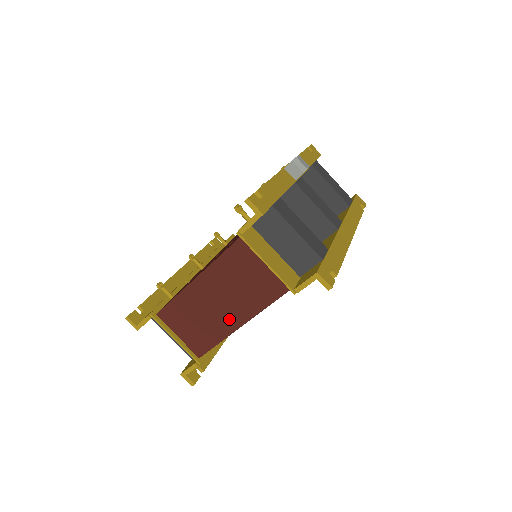
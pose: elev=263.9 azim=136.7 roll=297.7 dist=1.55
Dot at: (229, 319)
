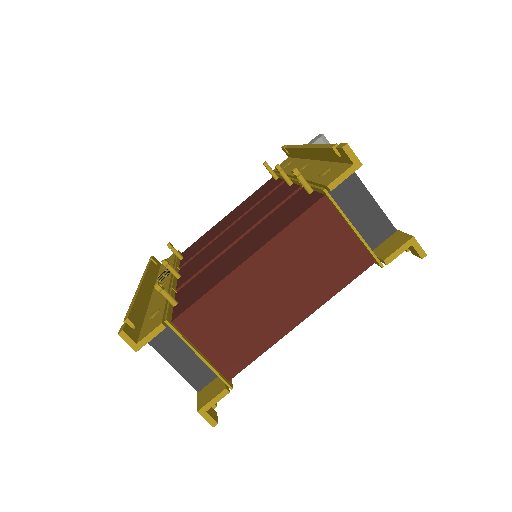
Dot at: (286, 314)
